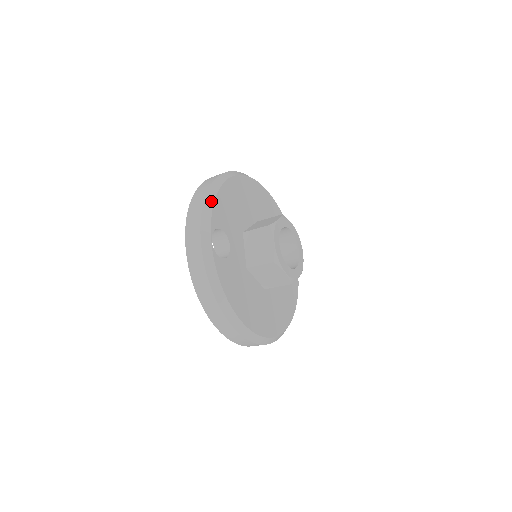
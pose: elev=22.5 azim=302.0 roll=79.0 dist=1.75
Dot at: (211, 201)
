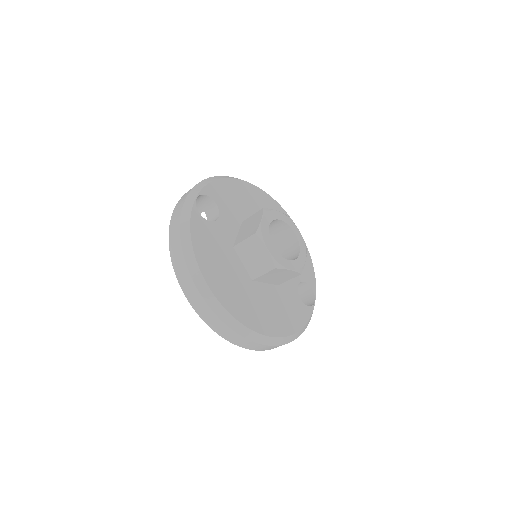
Dot at: (213, 179)
